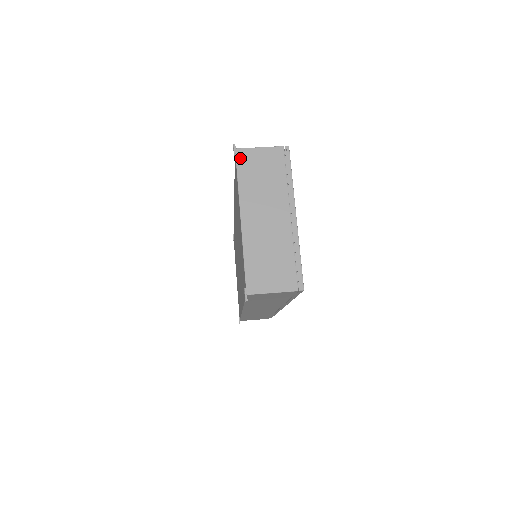
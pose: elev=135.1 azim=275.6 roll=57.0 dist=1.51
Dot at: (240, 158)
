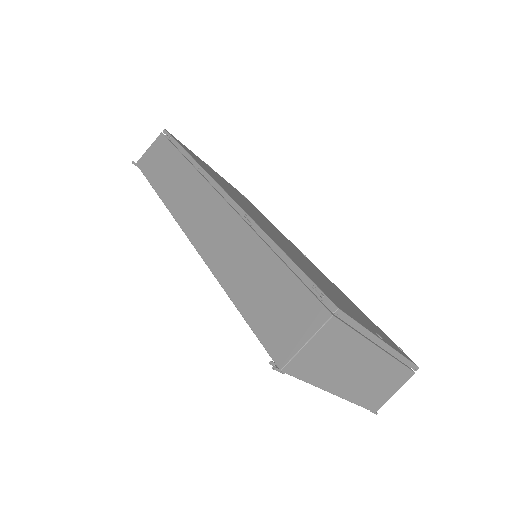
Dot at: (294, 371)
